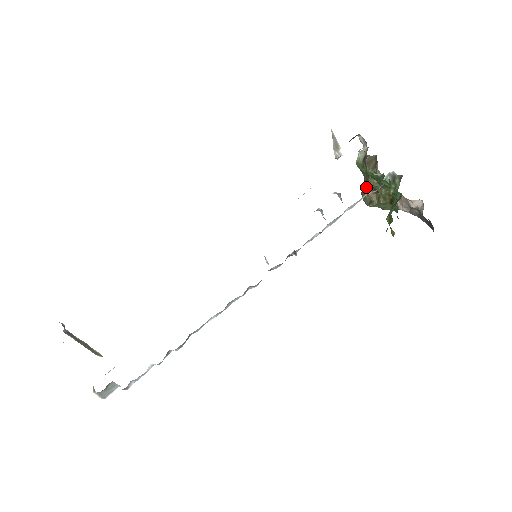
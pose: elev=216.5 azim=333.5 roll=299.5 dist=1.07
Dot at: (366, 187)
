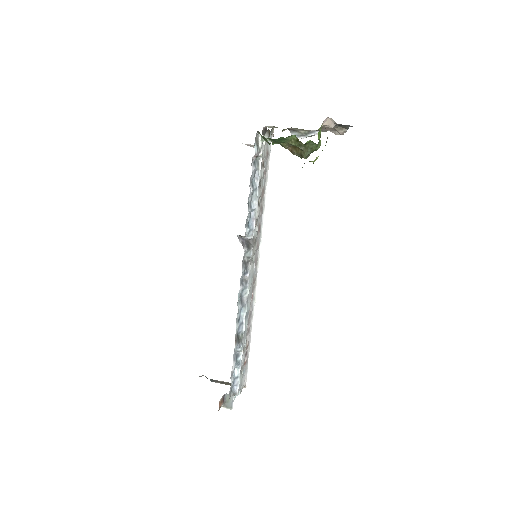
Dot at: (289, 150)
